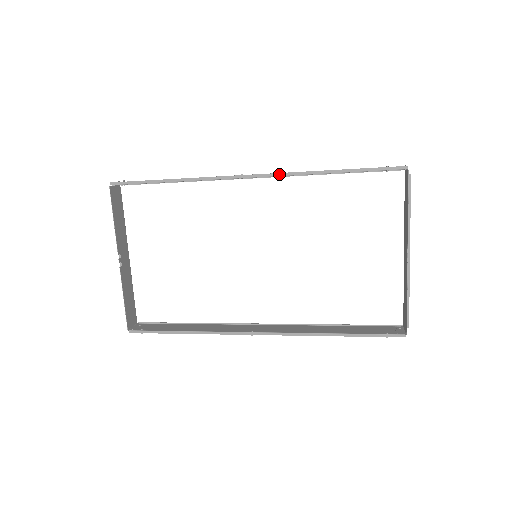
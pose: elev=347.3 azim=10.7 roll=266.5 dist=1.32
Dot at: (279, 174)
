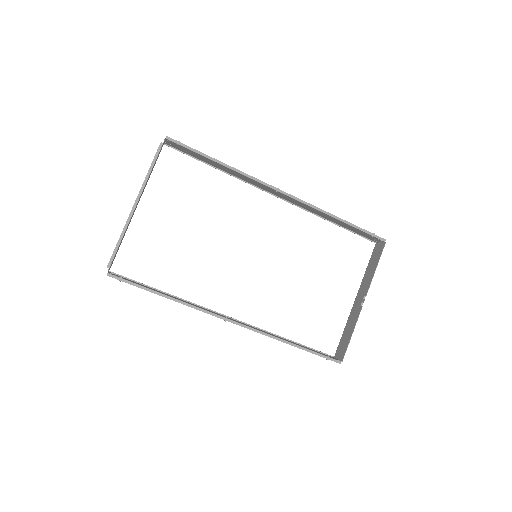
Dot at: (305, 202)
